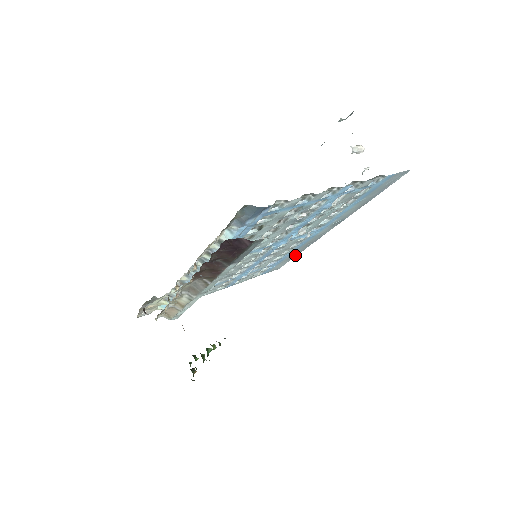
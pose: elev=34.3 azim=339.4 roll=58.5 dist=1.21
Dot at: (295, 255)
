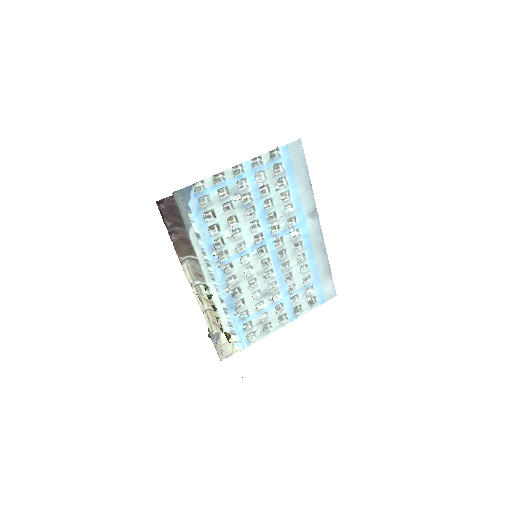
Dot at: (328, 269)
